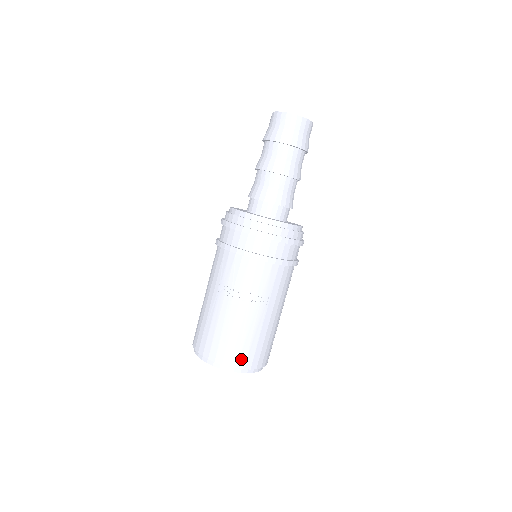
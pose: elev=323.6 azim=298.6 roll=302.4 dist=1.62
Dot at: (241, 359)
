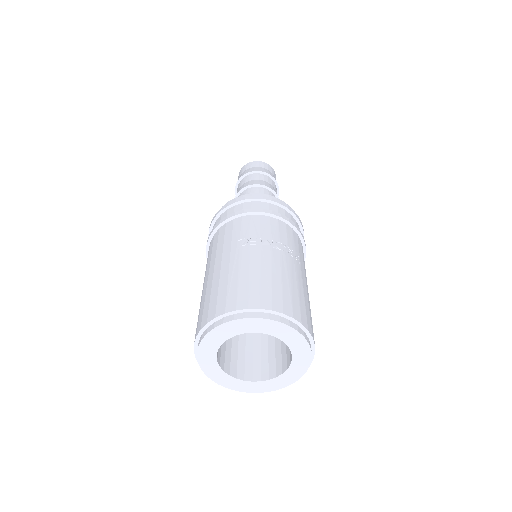
Dot at: (294, 309)
